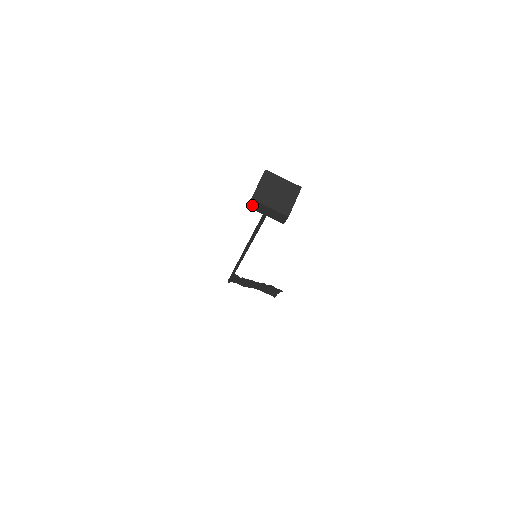
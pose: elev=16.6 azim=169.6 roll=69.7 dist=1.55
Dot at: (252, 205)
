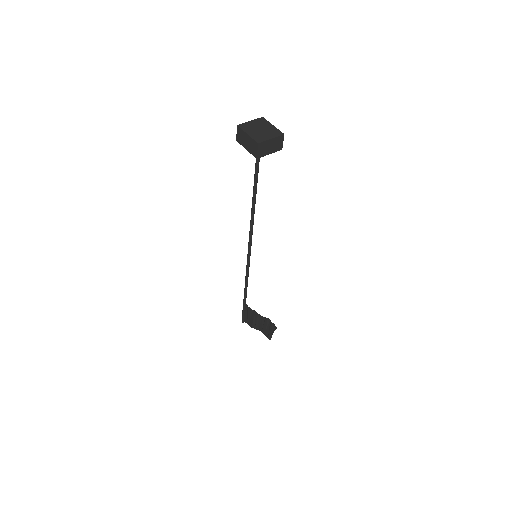
Dot at: (238, 136)
